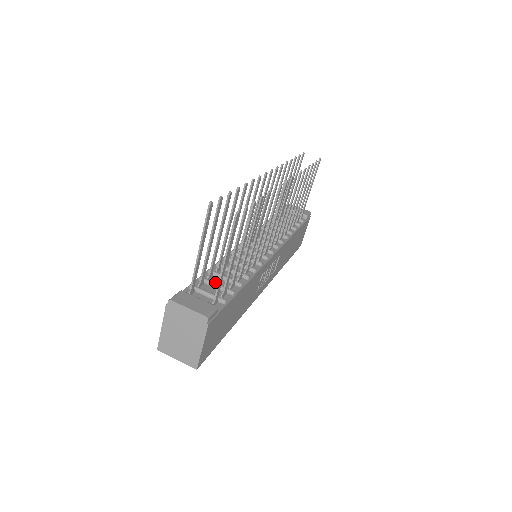
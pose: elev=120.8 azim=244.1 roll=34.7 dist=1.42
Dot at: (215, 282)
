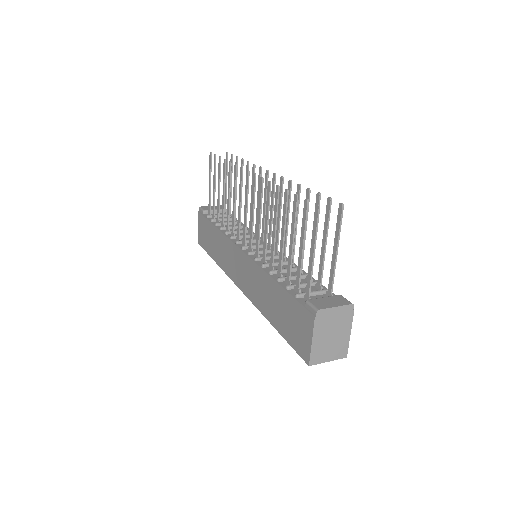
Dot at: occluded
